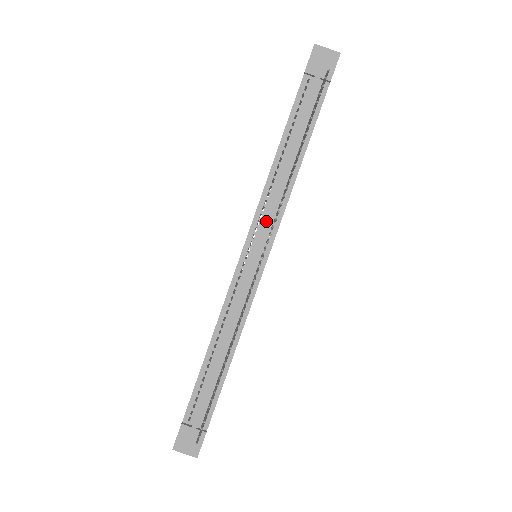
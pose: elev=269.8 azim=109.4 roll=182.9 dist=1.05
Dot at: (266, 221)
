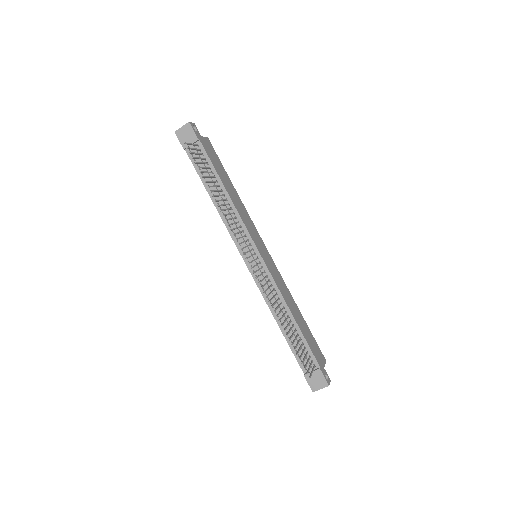
Dot at: (239, 236)
